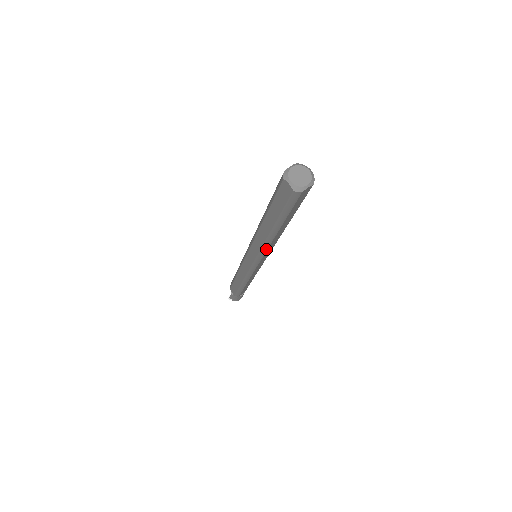
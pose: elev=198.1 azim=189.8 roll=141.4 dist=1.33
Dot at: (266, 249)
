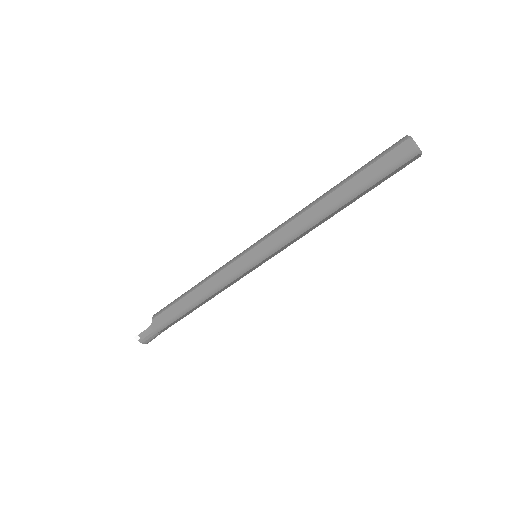
Dot at: (301, 233)
